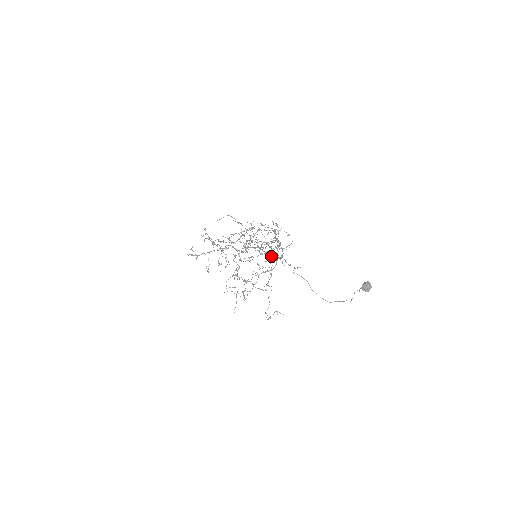
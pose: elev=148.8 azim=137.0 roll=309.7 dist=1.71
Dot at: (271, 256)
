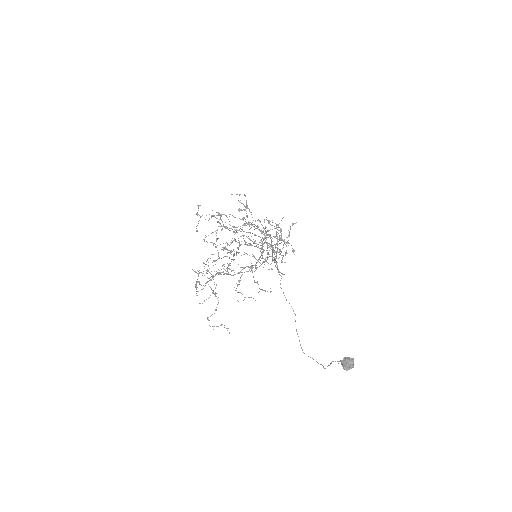
Dot at: (264, 264)
